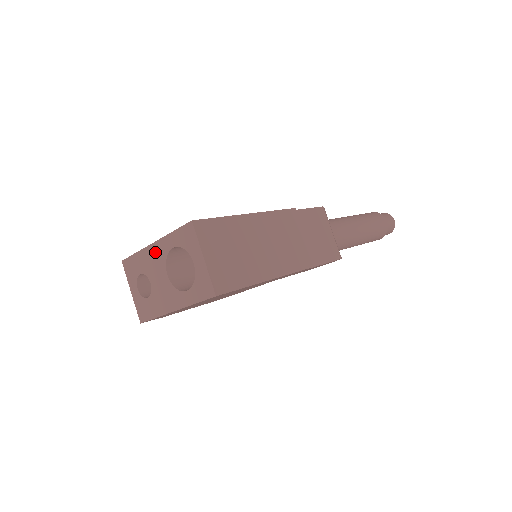
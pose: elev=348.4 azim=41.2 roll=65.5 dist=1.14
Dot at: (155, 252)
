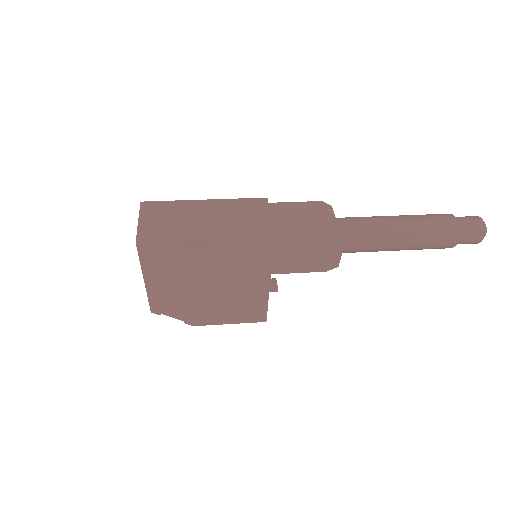
Dot at: occluded
